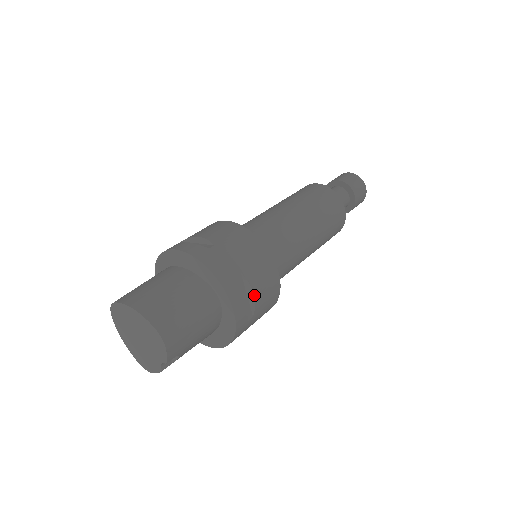
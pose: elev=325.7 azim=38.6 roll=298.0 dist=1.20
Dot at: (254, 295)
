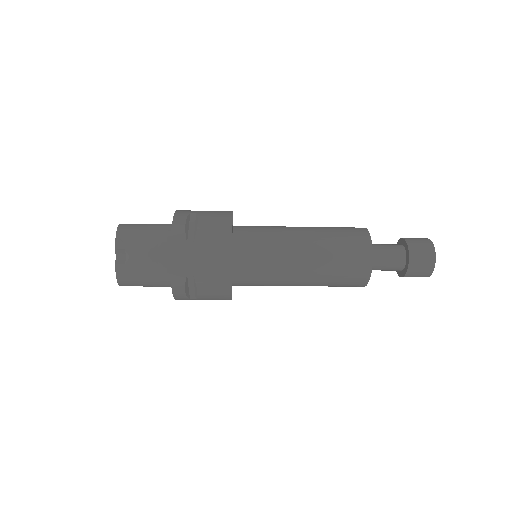
Dot at: (198, 225)
